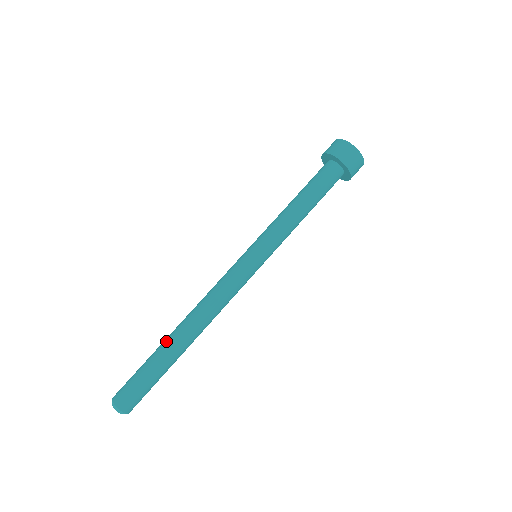
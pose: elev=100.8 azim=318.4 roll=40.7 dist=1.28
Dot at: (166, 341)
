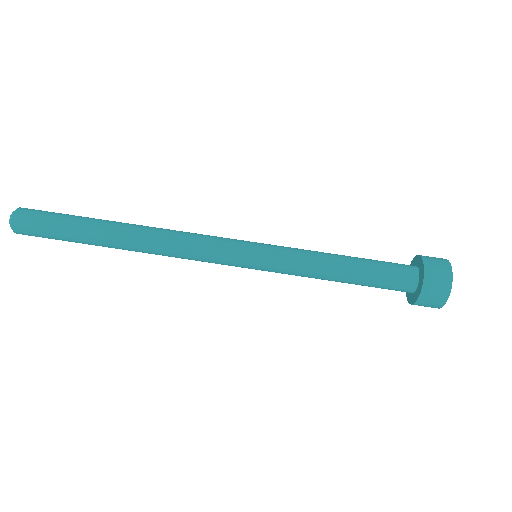
Dot at: occluded
